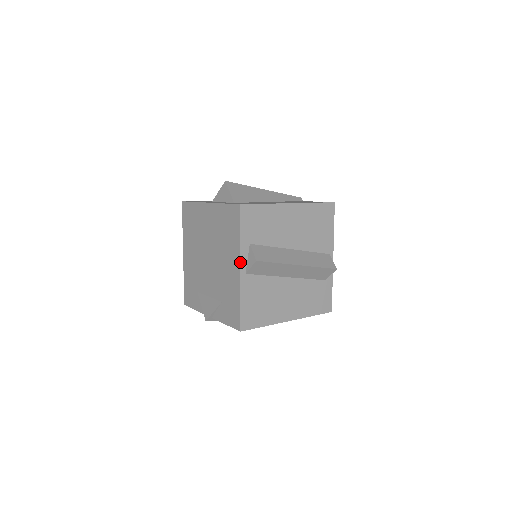
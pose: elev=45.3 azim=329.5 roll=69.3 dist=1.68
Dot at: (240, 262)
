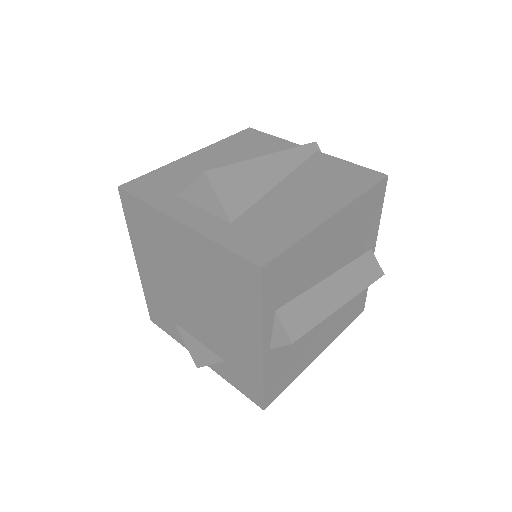
Dot at: (262, 342)
